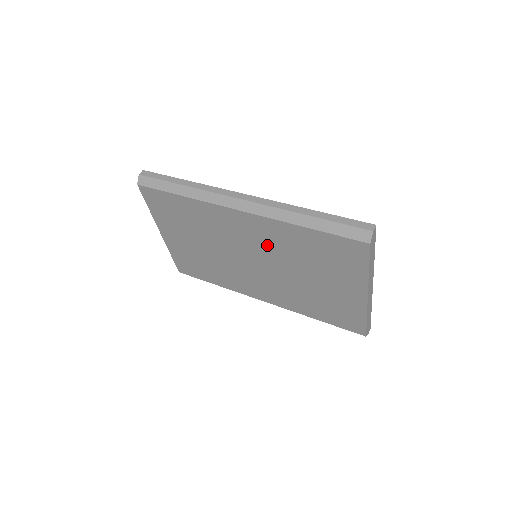
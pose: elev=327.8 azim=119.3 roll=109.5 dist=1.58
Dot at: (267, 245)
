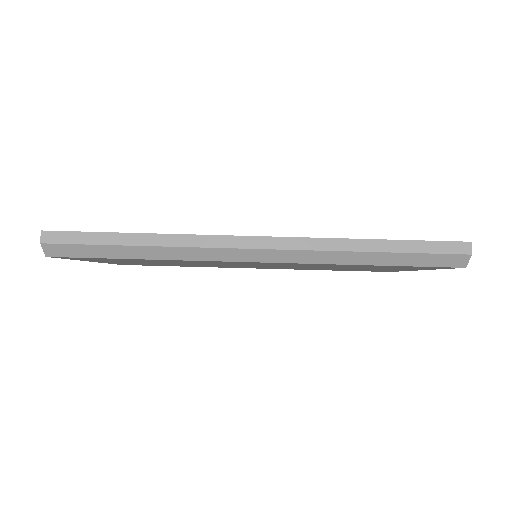
Dot at: (289, 265)
